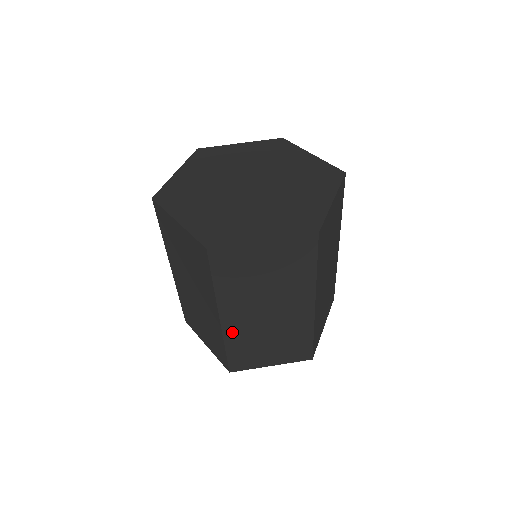
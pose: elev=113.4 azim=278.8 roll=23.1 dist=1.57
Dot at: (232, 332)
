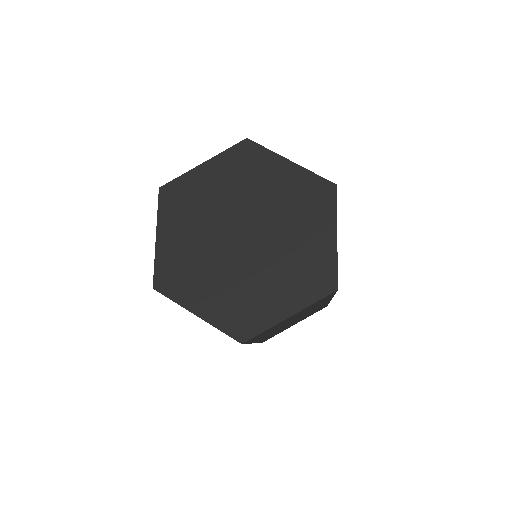
Dot at: (264, 338)
